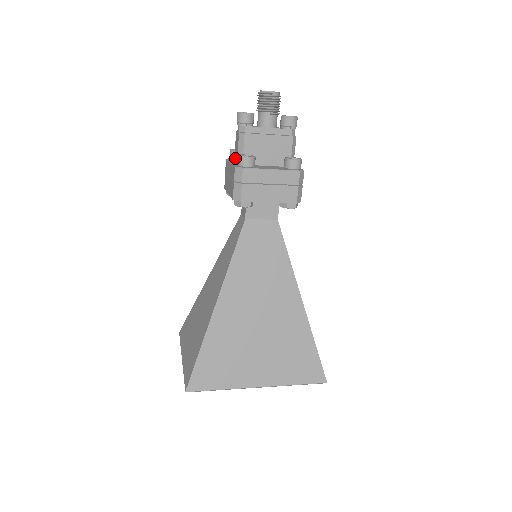
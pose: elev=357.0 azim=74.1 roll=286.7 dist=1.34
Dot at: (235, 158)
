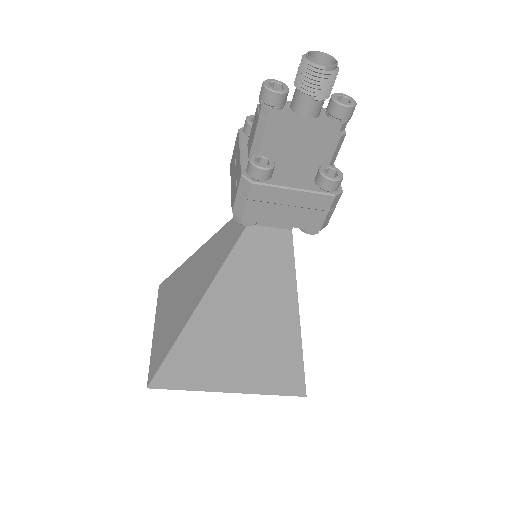
Dot at: (248, 144)
